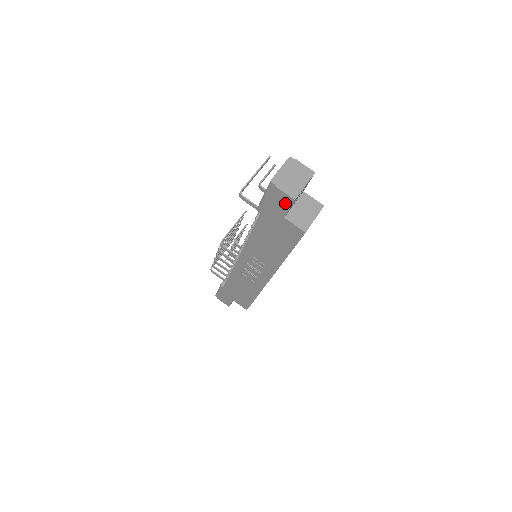
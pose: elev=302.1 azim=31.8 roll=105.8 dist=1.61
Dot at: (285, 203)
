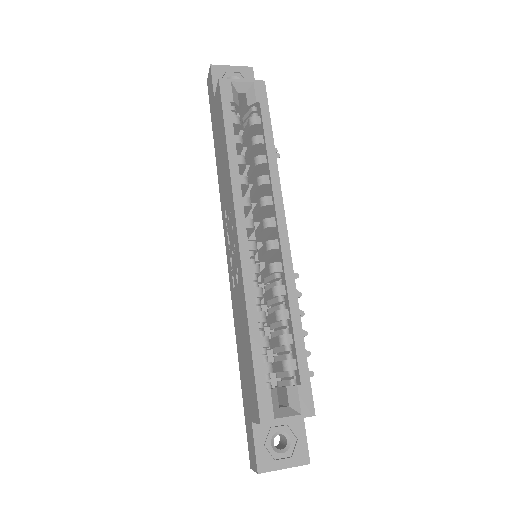
Dot at: (211, 82)
